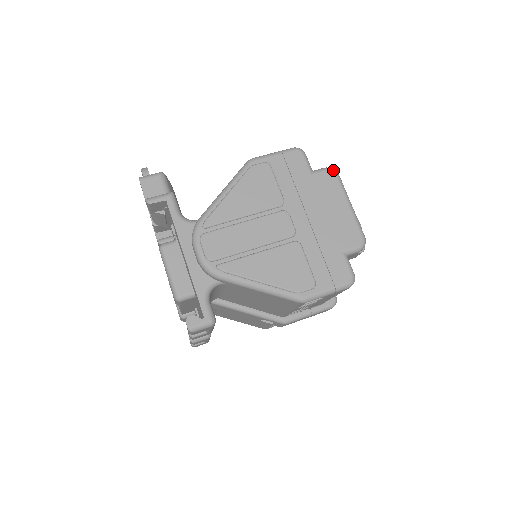
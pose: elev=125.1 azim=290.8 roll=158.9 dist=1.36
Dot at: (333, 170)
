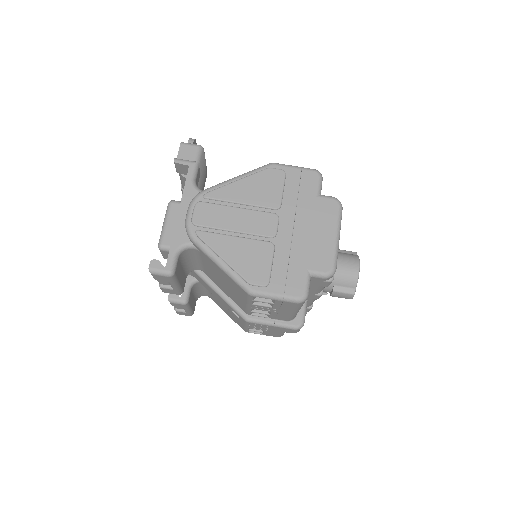
Dot at: (338, 201)
